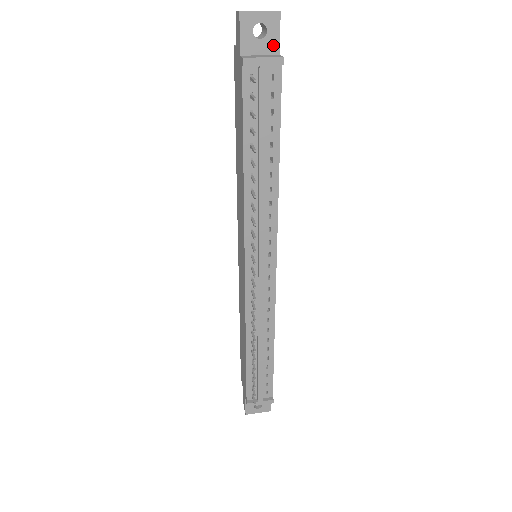
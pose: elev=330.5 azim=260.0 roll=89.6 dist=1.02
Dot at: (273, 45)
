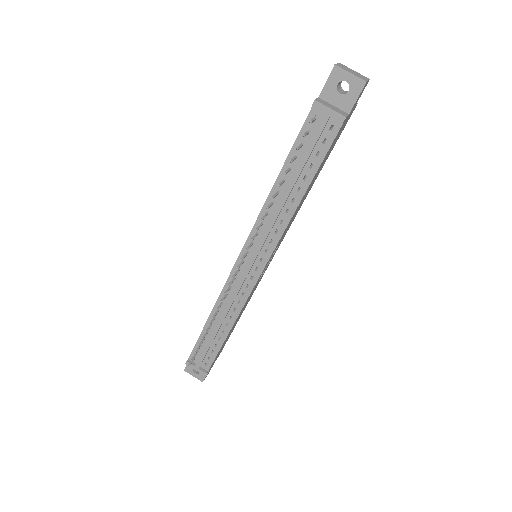
Dot at: (348, 104)
